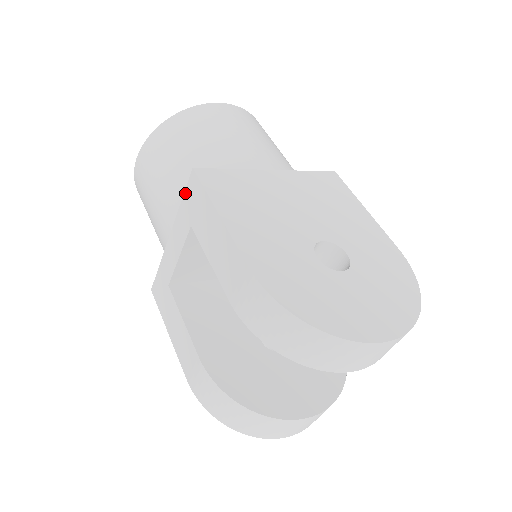
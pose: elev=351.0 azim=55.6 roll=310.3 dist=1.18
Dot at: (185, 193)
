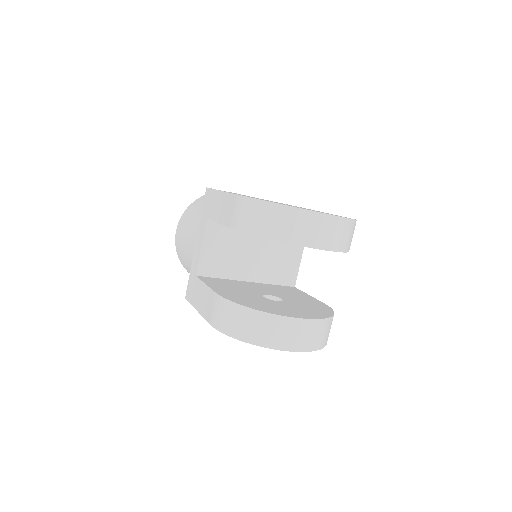
Dot at: (203, 205)
